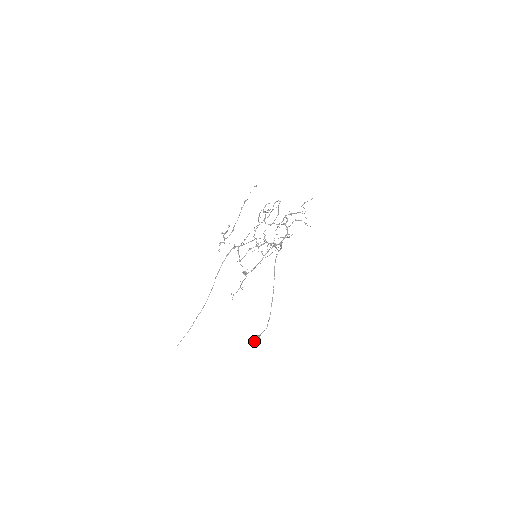
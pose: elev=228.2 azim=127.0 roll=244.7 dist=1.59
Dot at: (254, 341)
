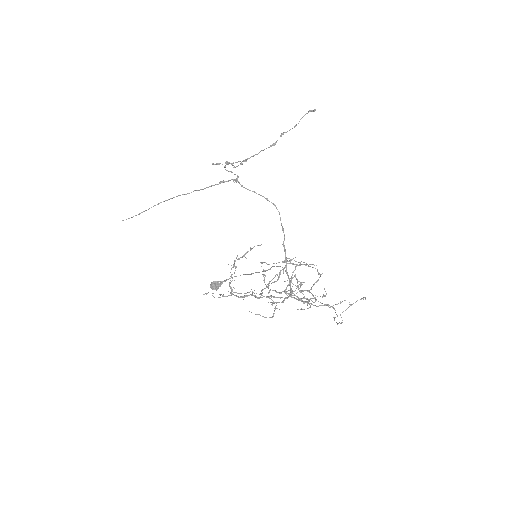
Dot at: (213, 287)
